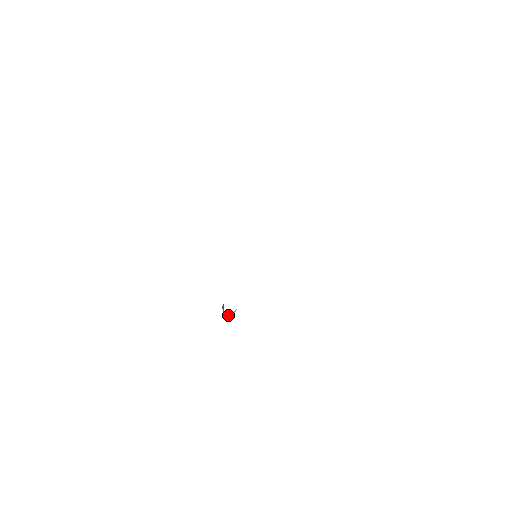
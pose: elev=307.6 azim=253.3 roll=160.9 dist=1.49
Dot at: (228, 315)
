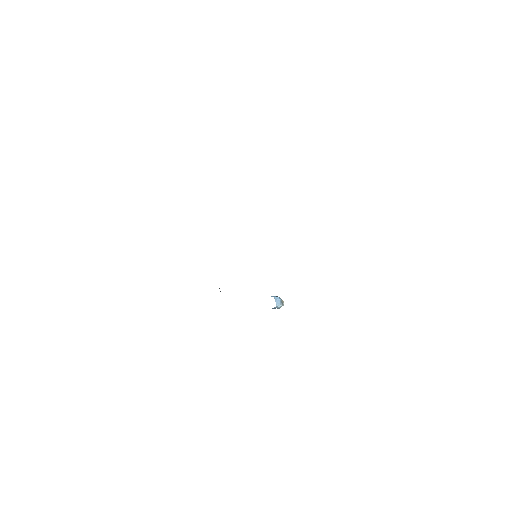
Dot at: occluded
